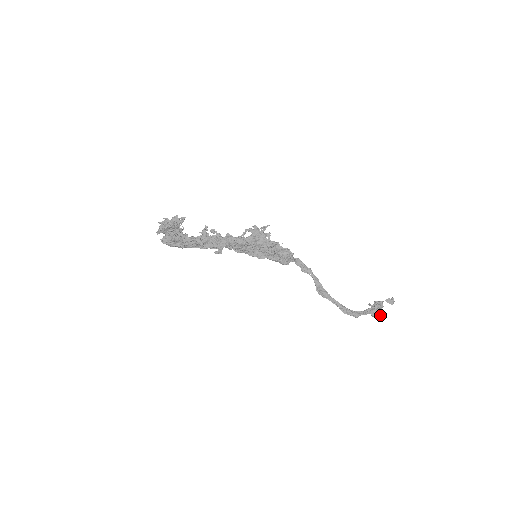
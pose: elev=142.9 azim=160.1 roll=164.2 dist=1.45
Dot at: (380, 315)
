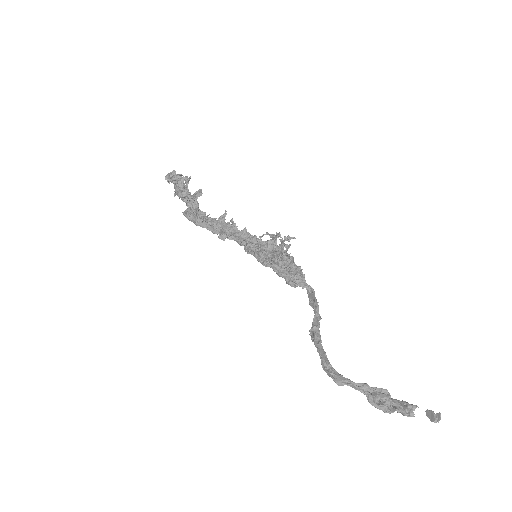
Dot at: (385, 409)
